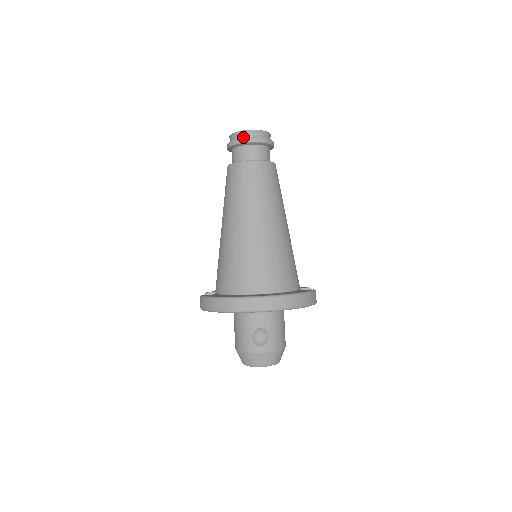
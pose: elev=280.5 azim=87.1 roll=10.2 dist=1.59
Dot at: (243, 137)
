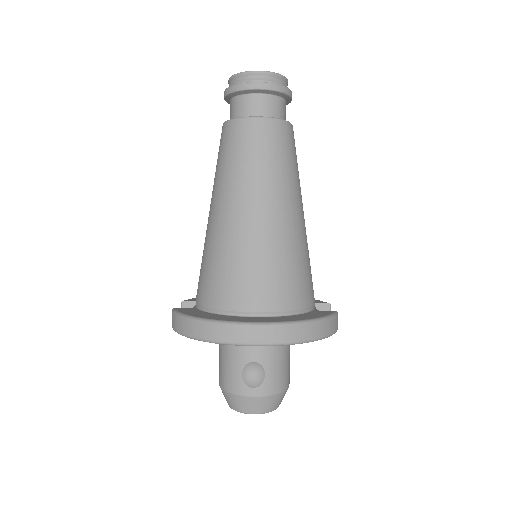
Dot at: (247, 81)
